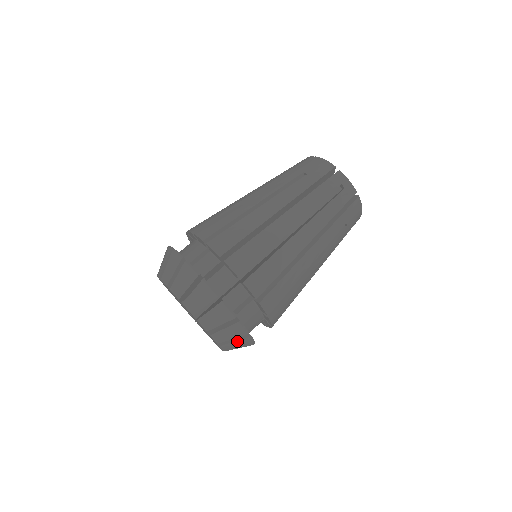
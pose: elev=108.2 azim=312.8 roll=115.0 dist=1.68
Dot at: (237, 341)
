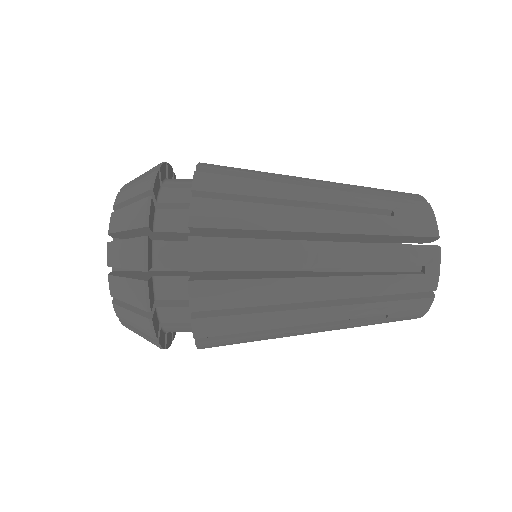
Dot at: (140, 333)
